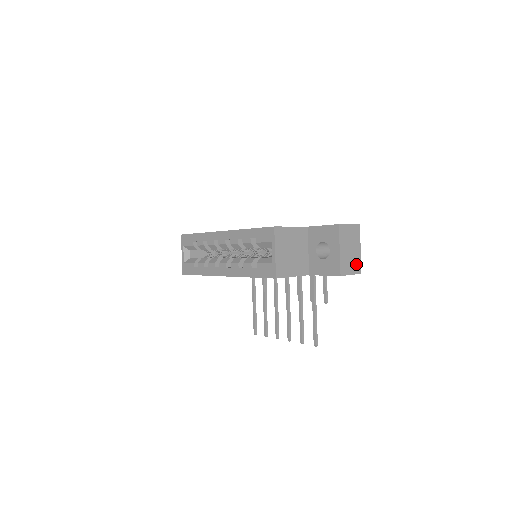
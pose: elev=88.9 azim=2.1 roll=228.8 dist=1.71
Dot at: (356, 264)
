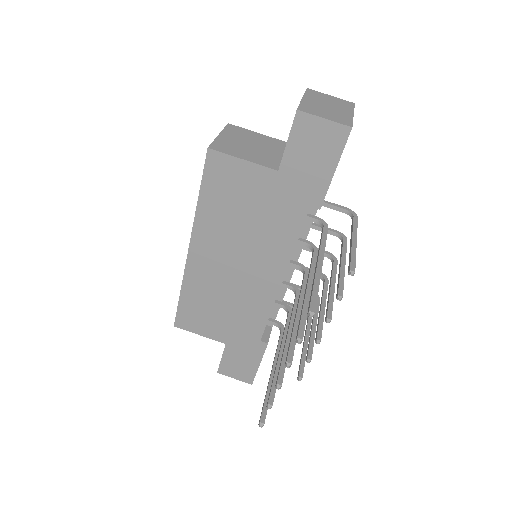
Dot at: (340, 118)
